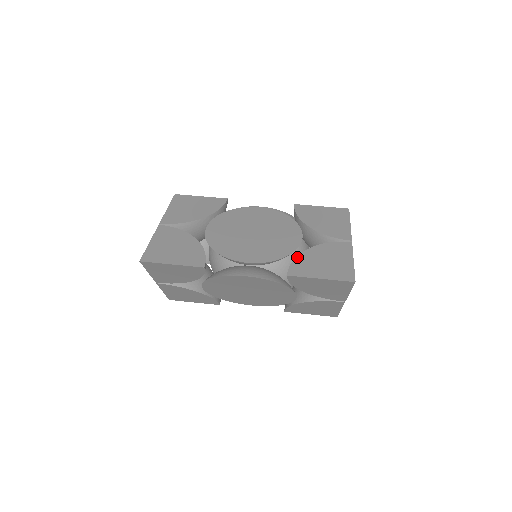
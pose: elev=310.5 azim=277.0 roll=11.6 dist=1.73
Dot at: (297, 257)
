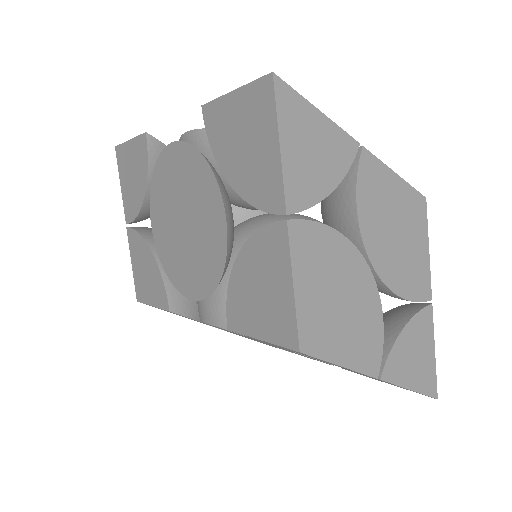
Dot at: occluded
